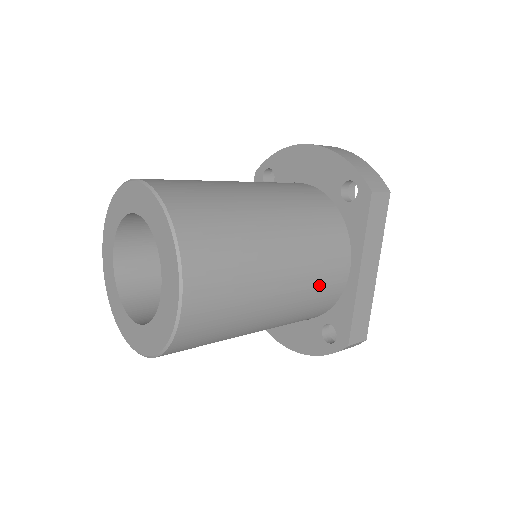
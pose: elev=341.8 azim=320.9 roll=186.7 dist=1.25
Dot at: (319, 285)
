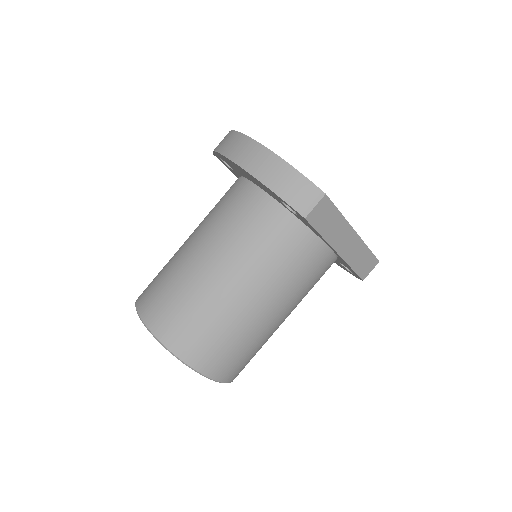
Dot at: (309, 281)
